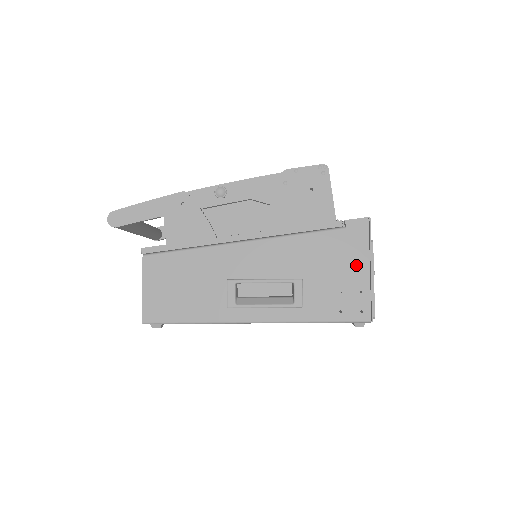
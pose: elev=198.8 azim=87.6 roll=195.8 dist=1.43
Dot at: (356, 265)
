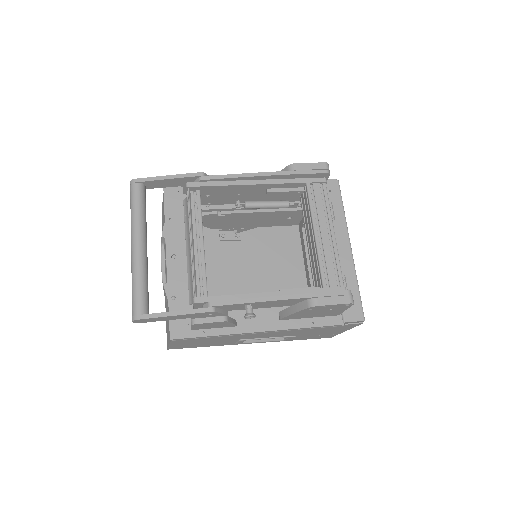
Dot at: (338, 331)
